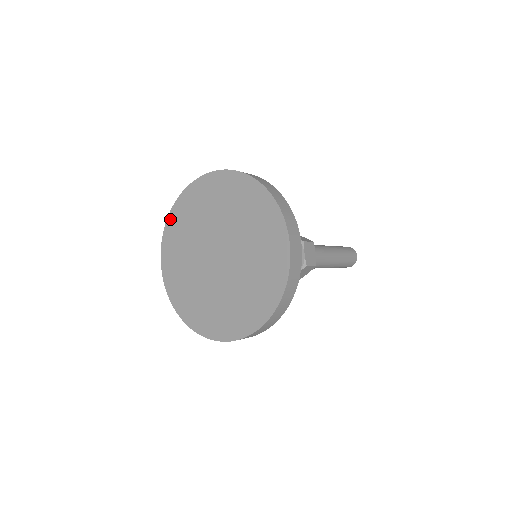
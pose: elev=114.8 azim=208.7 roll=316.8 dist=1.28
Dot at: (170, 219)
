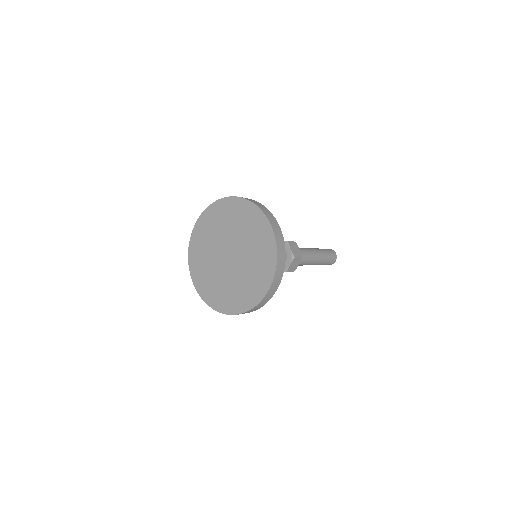
Dot at: (191, 247)
